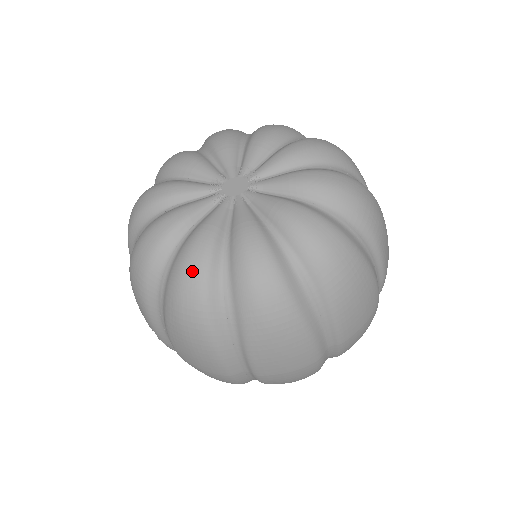
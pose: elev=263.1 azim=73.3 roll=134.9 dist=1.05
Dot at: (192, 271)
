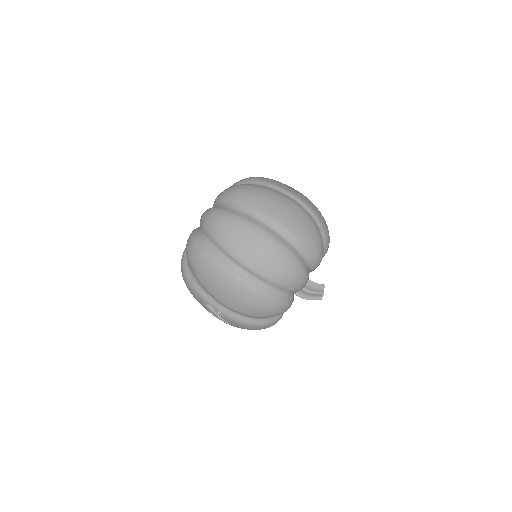
Dot at: (188, 241)
